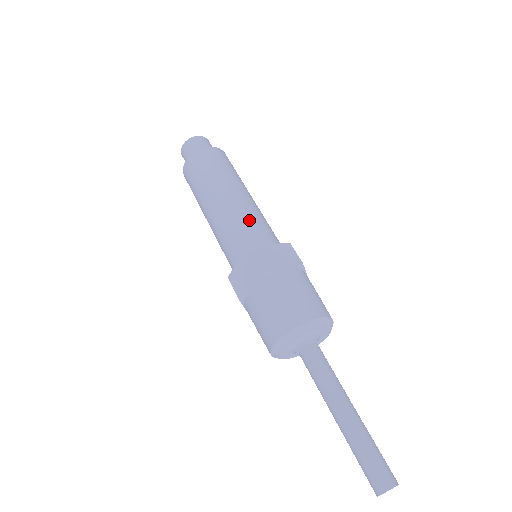
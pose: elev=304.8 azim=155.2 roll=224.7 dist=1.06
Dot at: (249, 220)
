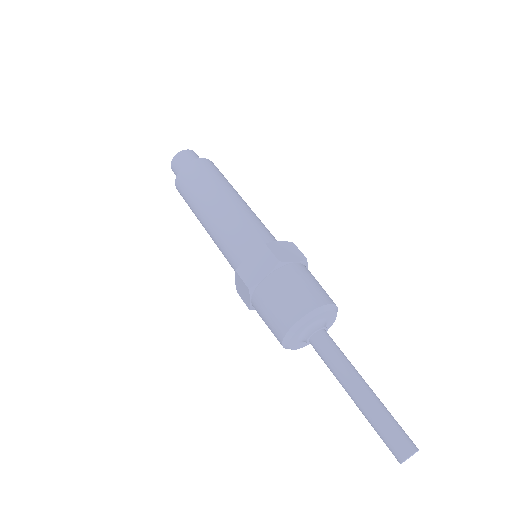
Dot at: (230, 233)
